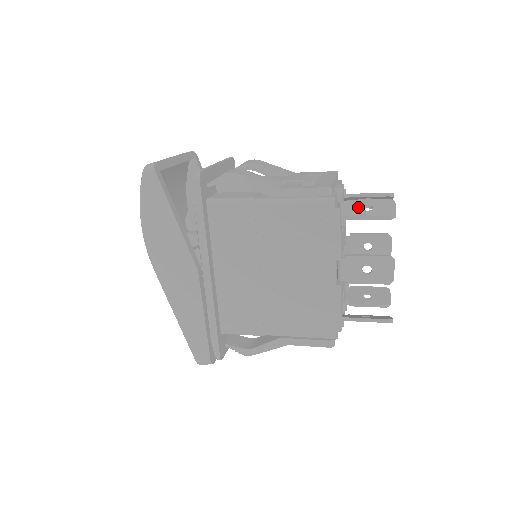
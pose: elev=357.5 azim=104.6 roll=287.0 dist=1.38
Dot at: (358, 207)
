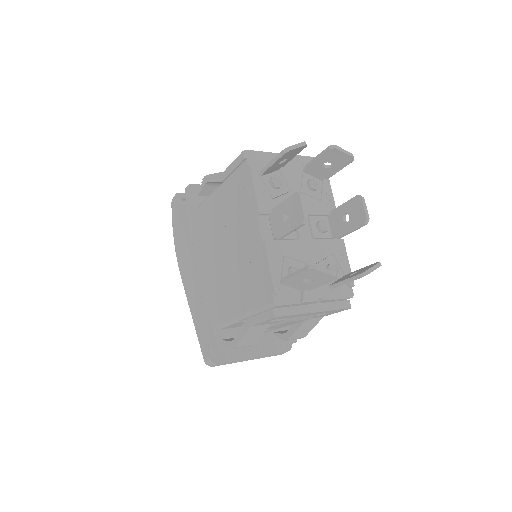
Dot at: occluded
